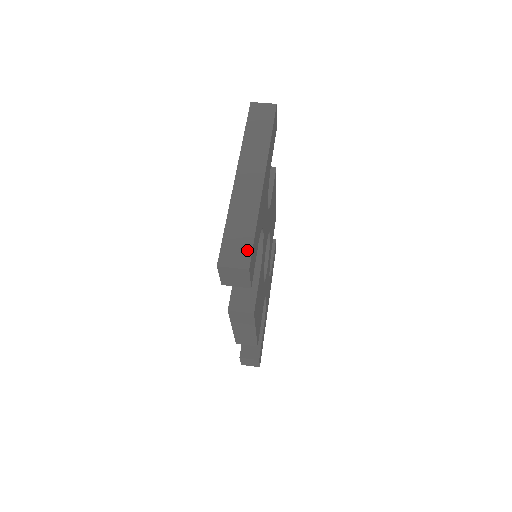
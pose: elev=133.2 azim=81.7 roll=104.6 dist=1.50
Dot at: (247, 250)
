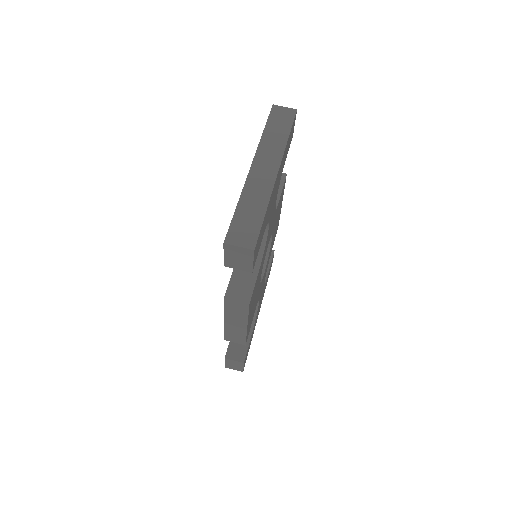
Dot at: (254, 232)
